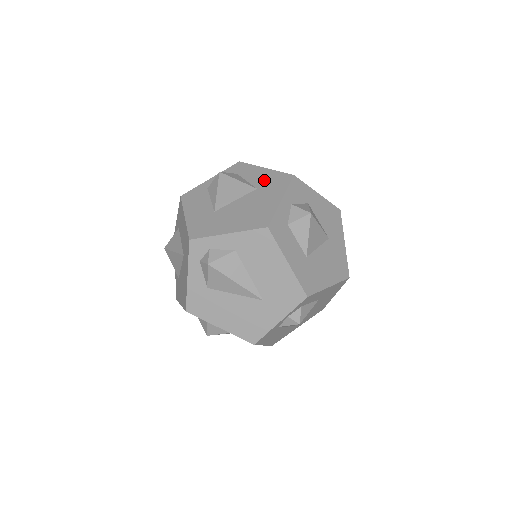
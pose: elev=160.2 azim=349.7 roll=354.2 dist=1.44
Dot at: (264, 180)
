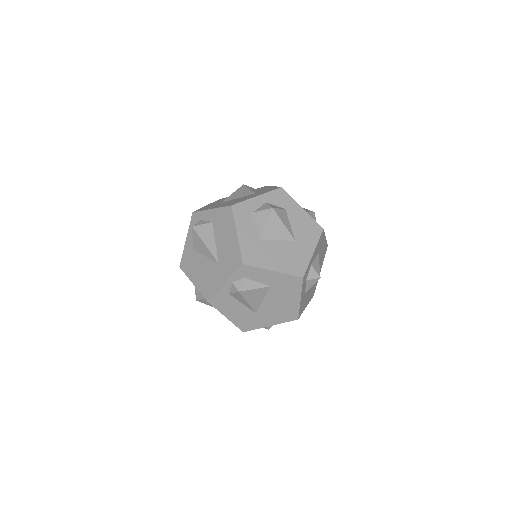
Dot at: (264, 190)
